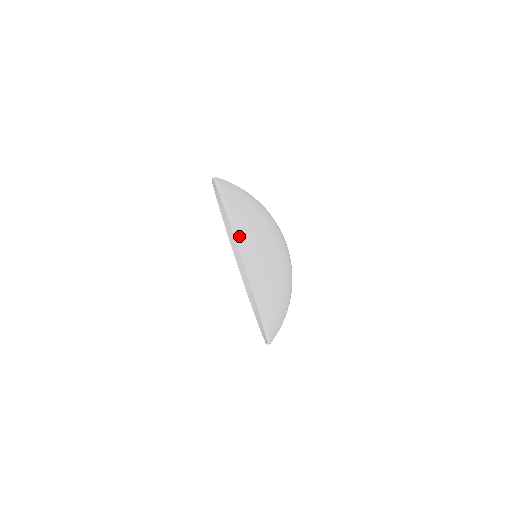
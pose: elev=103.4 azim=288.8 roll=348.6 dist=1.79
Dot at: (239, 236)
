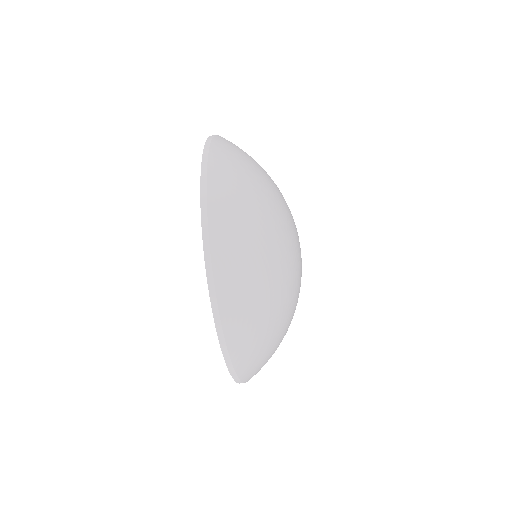
Dot at: occluded
